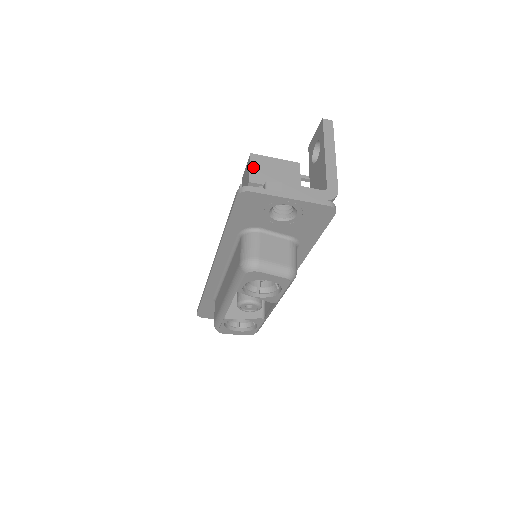
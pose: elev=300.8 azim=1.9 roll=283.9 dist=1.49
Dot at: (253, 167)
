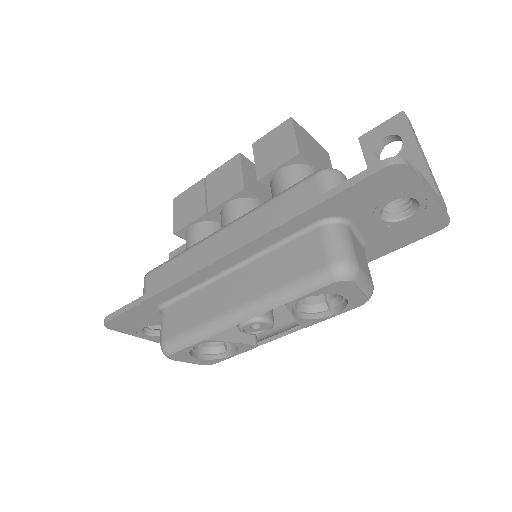
Dot at: (298, 136)
